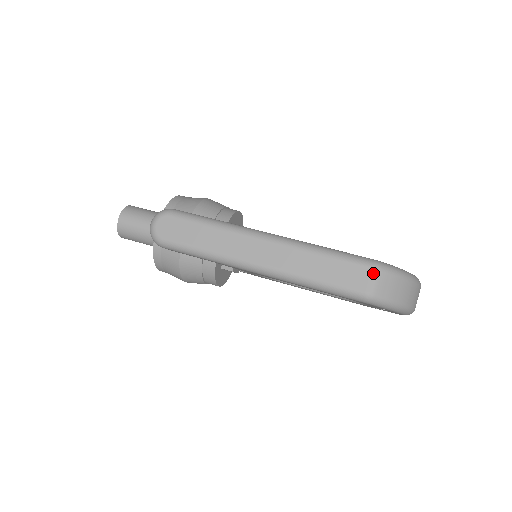
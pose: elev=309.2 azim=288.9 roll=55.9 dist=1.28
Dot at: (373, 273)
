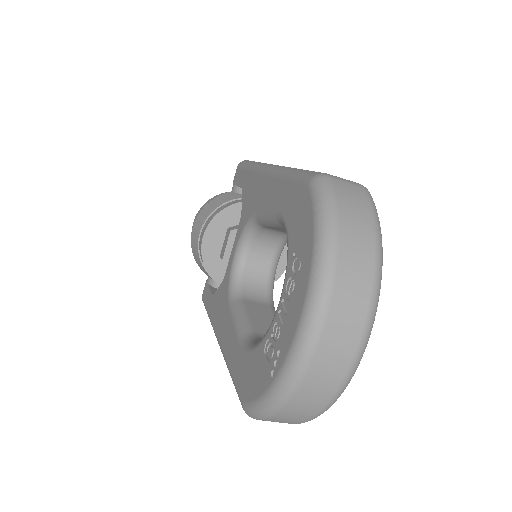
Dot at: (354, 182)
